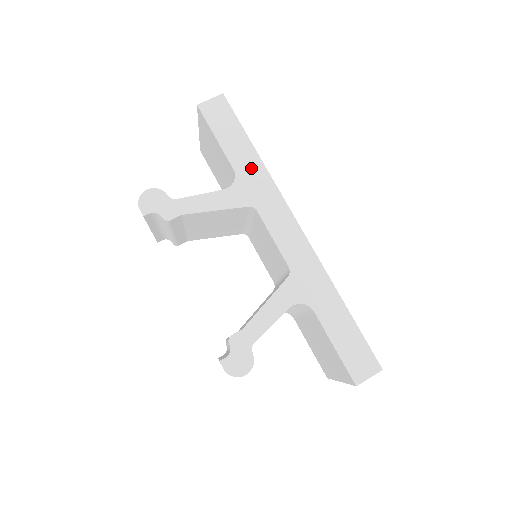
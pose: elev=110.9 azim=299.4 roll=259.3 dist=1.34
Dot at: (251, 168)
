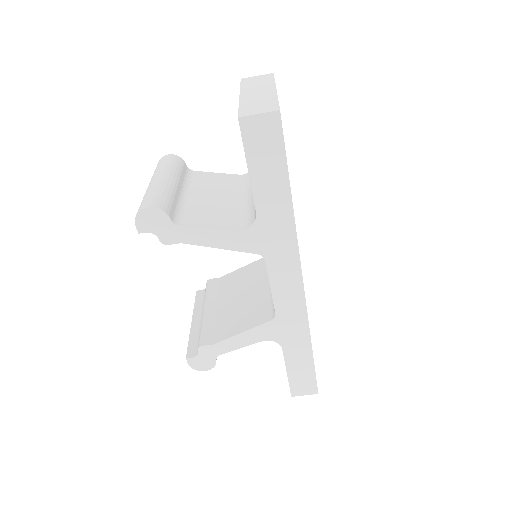
Dot at: (277, 217)
